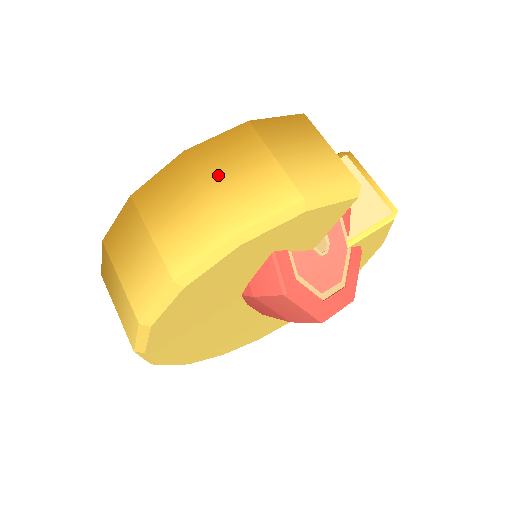
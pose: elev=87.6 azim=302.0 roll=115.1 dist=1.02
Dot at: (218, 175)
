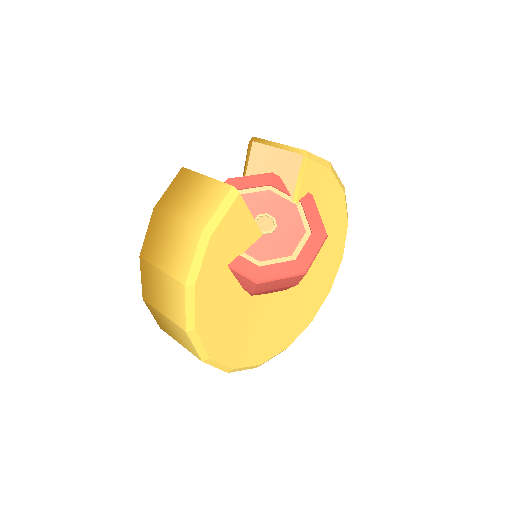
Dot at: (159, 256)
